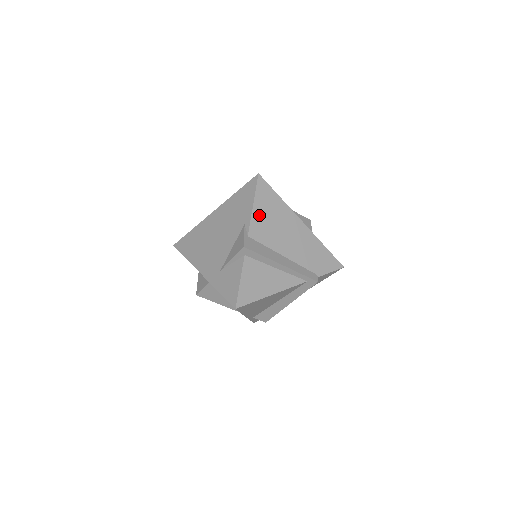
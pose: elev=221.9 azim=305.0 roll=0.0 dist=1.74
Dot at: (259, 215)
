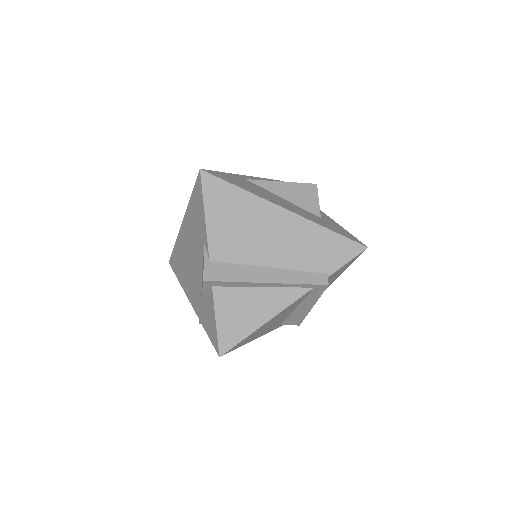
Dot at: (217, 226)
